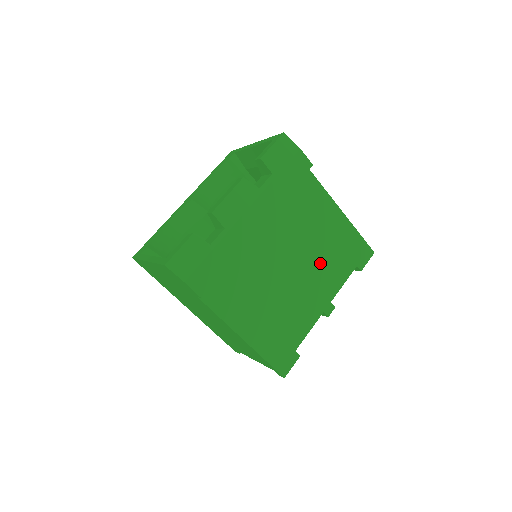
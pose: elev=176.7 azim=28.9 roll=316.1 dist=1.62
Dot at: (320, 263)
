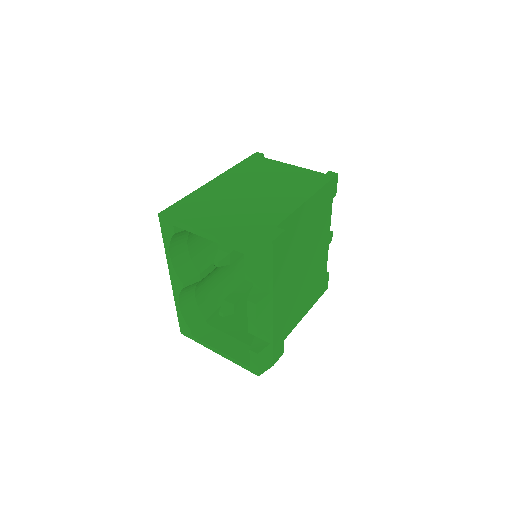
Dot at: (315, 237)
